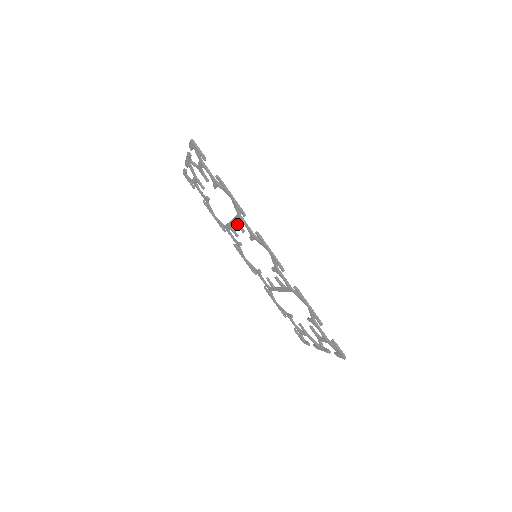
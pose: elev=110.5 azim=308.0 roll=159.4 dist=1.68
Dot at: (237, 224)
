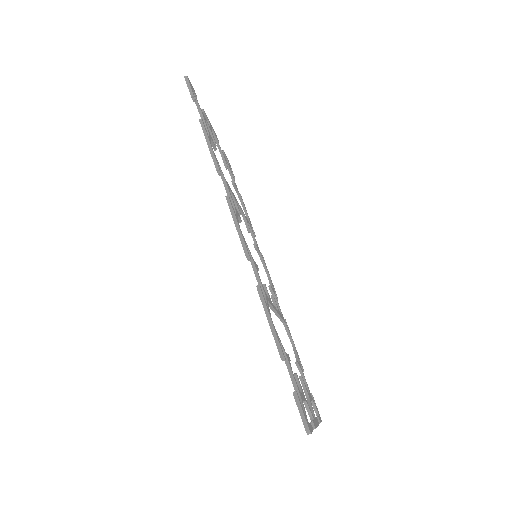
Dot at: occluded
